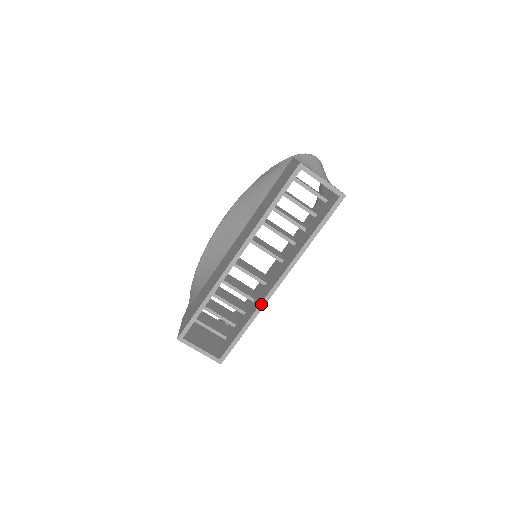
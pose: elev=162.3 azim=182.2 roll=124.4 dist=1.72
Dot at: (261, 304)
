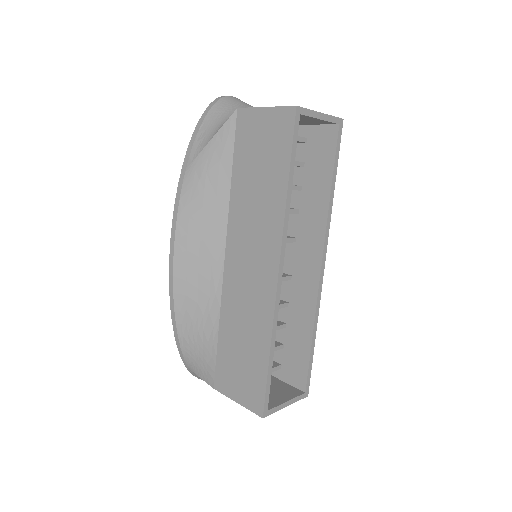
Dot at: (317, 301)
